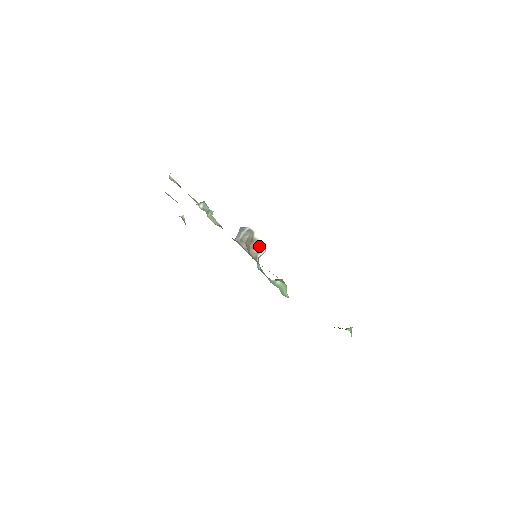
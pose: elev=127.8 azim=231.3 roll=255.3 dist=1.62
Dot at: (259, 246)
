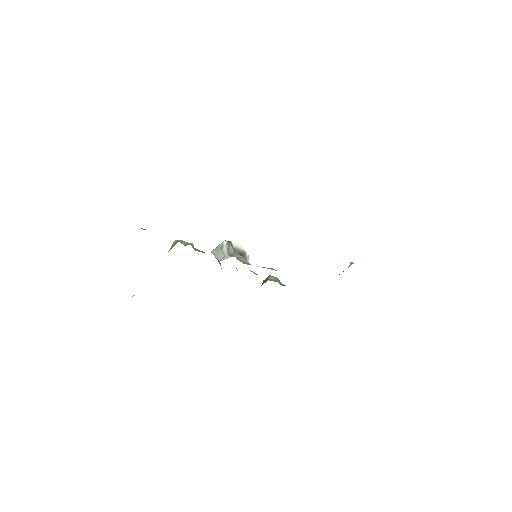
Dot at: (241, 253)
